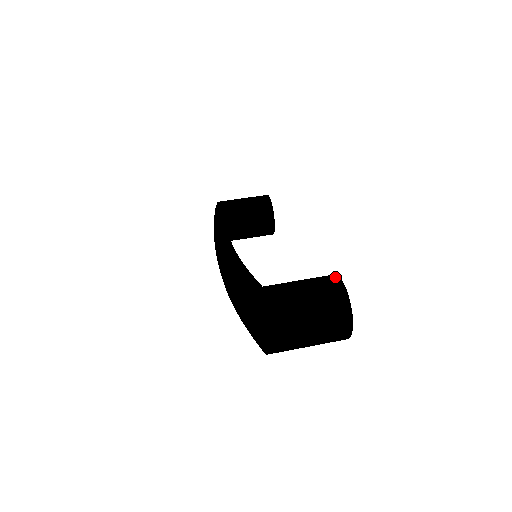
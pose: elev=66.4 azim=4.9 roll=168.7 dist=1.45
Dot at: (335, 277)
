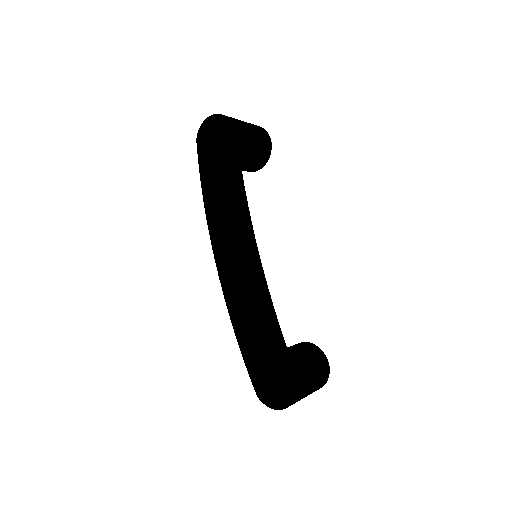
Dot at: (327, 363)
